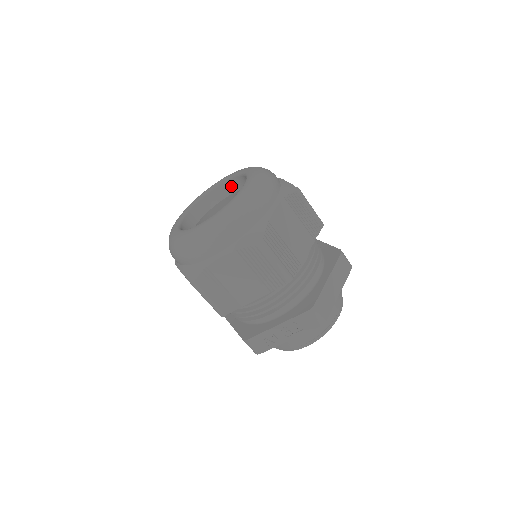
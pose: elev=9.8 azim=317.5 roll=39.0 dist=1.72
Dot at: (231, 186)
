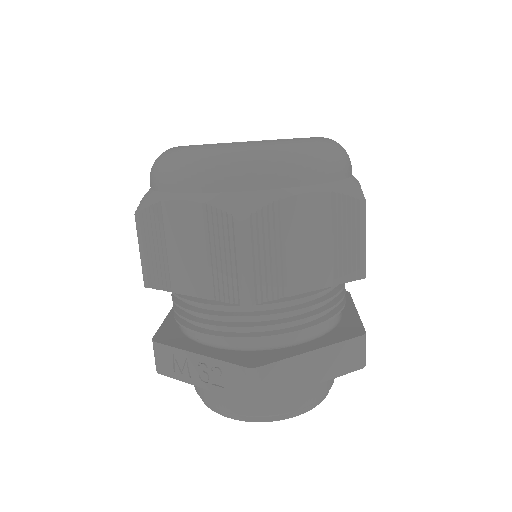
Dot at: occluded
